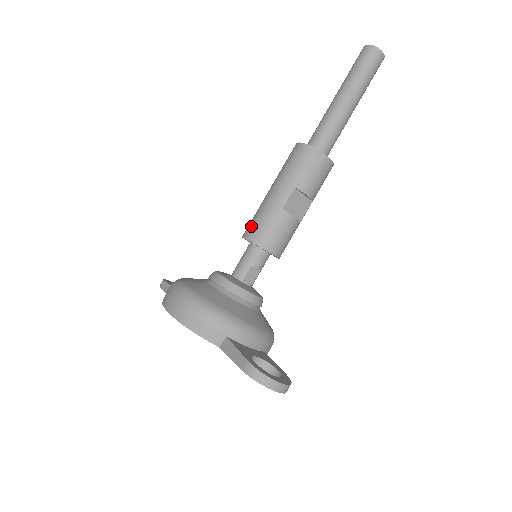
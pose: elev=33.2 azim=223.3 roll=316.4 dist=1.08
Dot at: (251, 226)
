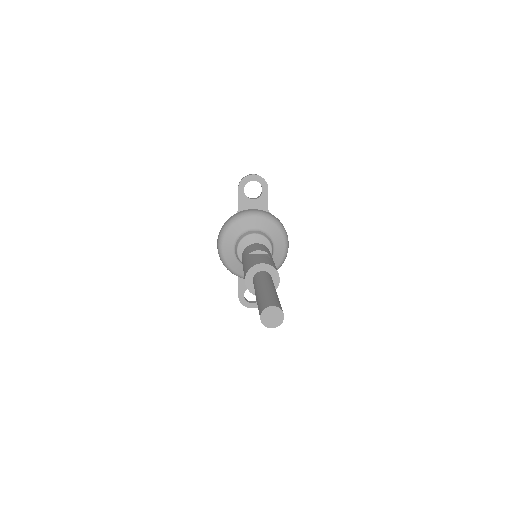
Dot at: occluded
